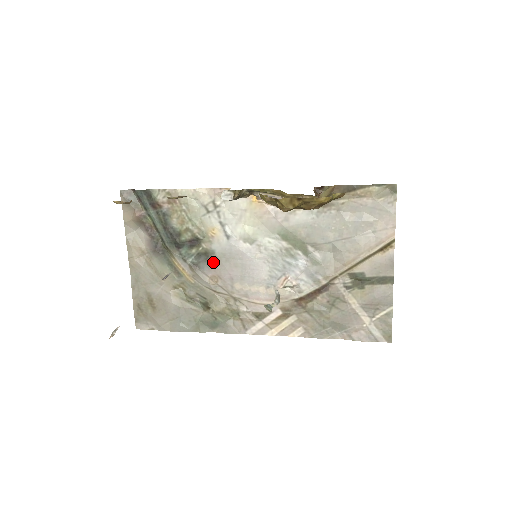
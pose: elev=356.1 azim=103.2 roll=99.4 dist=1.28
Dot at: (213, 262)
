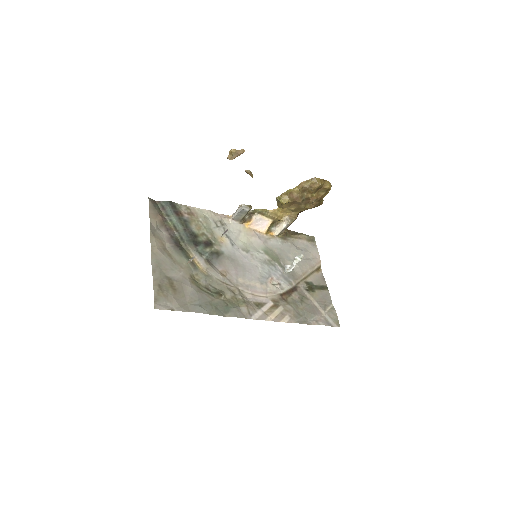
Dot at: (223, 260)
